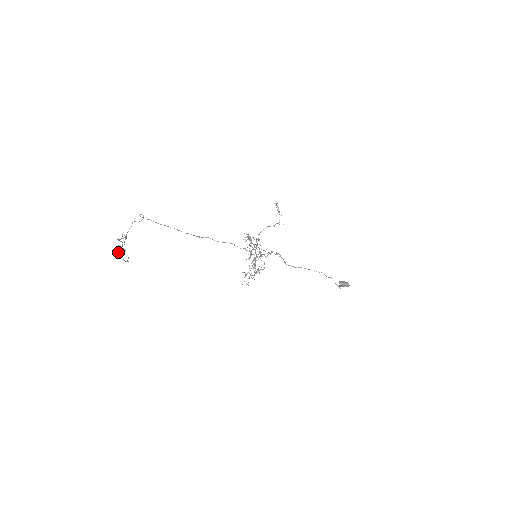
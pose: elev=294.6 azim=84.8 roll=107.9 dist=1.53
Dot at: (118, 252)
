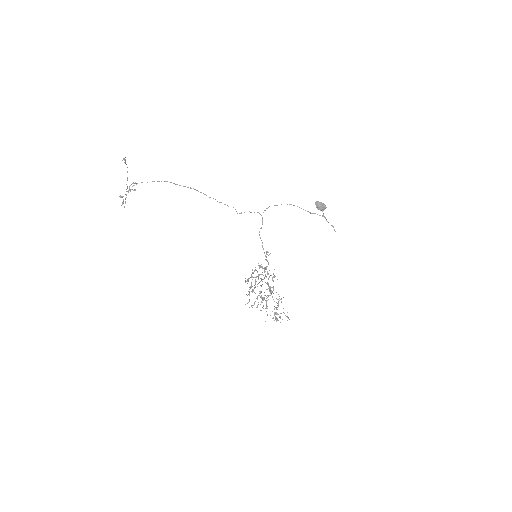
Dot at: occluded
